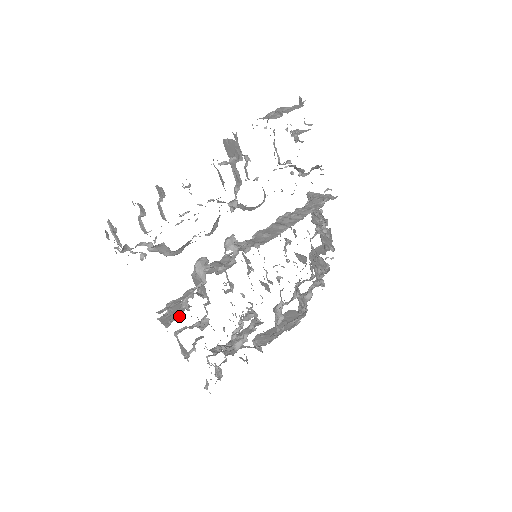
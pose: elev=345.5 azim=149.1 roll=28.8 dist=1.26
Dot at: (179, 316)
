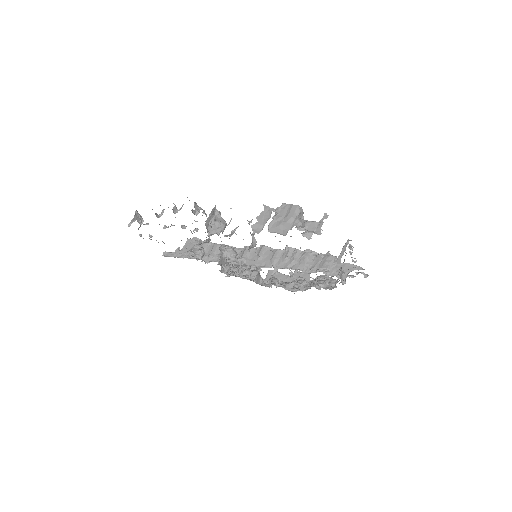
Dot at: occluded
